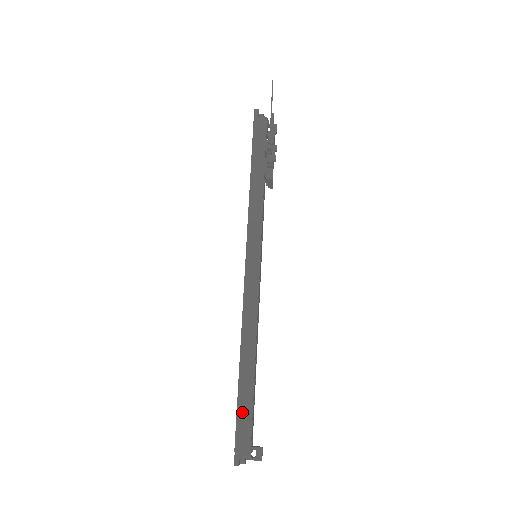
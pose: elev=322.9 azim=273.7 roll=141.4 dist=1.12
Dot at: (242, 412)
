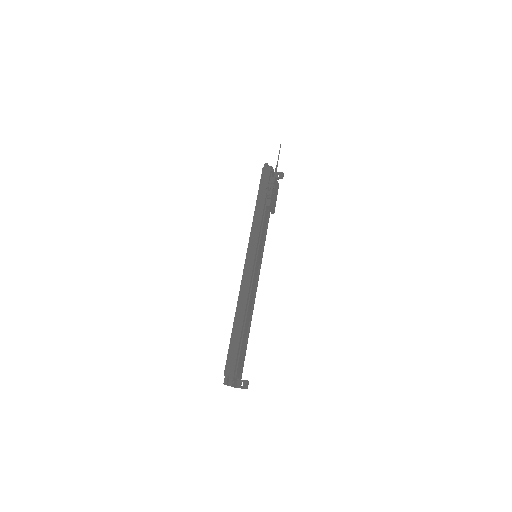
Dot at: (231, 351)
